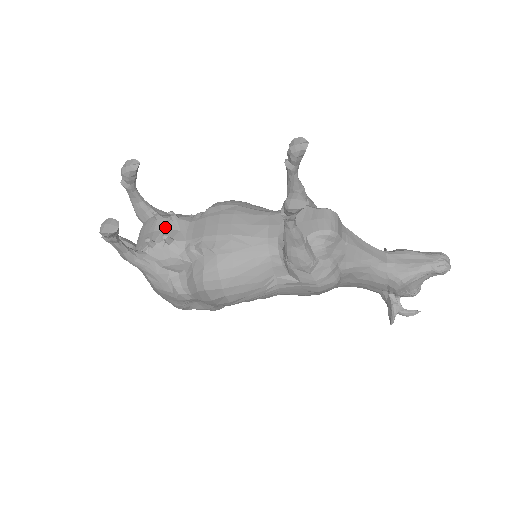
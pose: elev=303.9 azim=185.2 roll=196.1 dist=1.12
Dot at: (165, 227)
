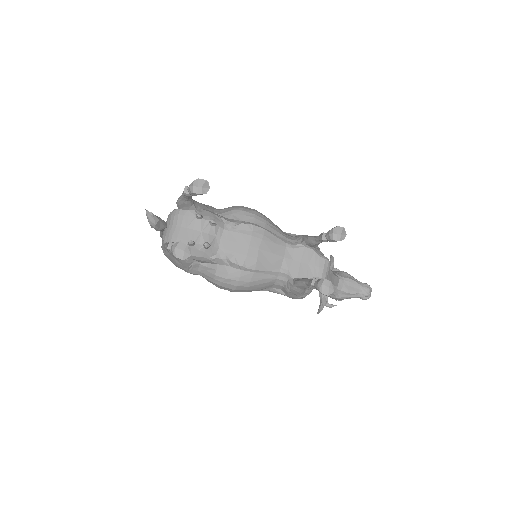
Dot at: (204, 230)
